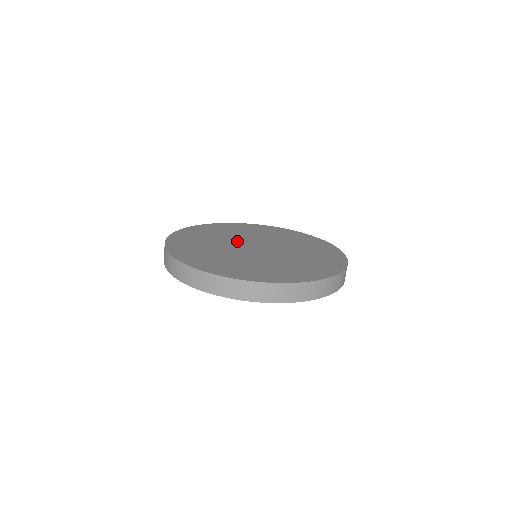
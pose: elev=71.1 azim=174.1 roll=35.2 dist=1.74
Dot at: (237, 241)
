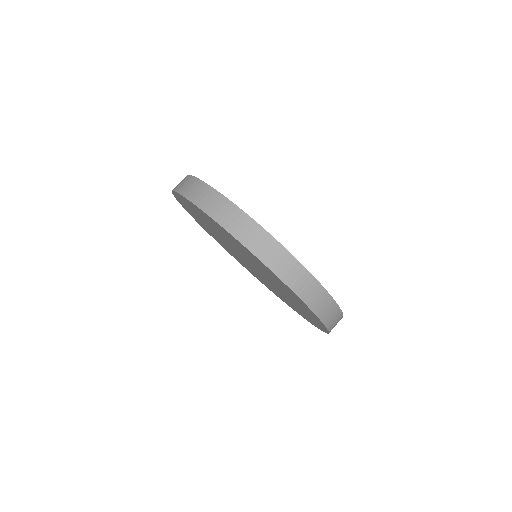
Dot at: occluded
